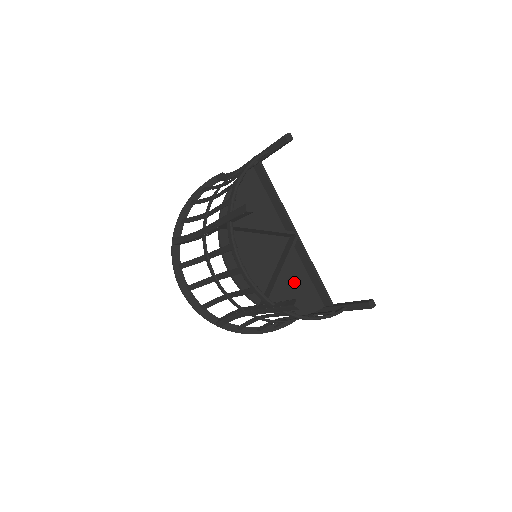
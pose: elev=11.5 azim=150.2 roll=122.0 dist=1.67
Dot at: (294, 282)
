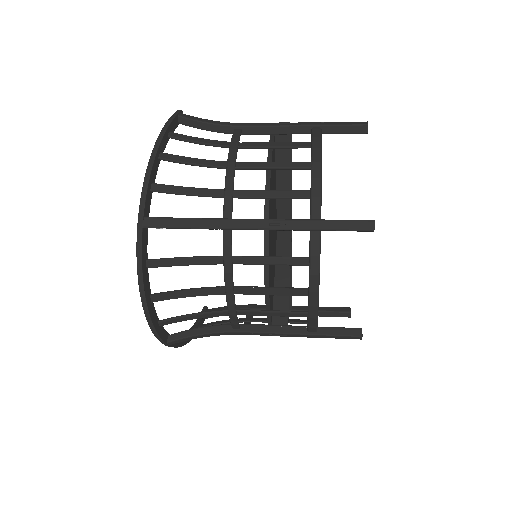
Dot at: occluded
